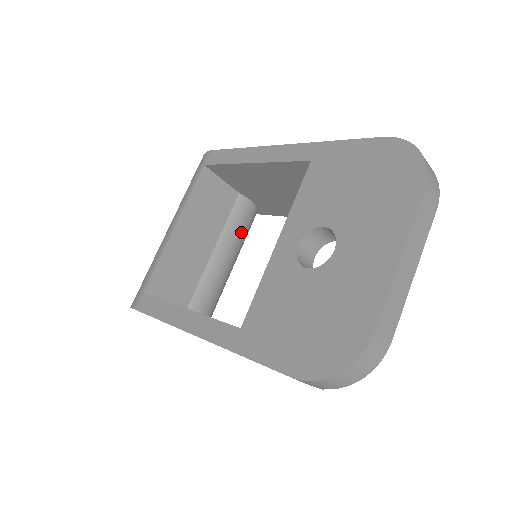
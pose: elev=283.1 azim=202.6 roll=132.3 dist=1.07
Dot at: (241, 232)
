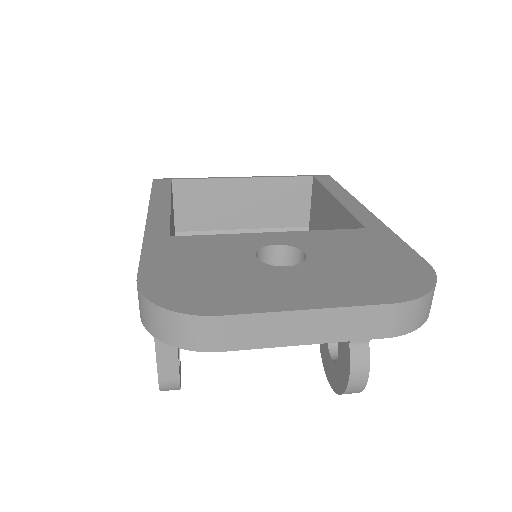
Dot at: occluded
